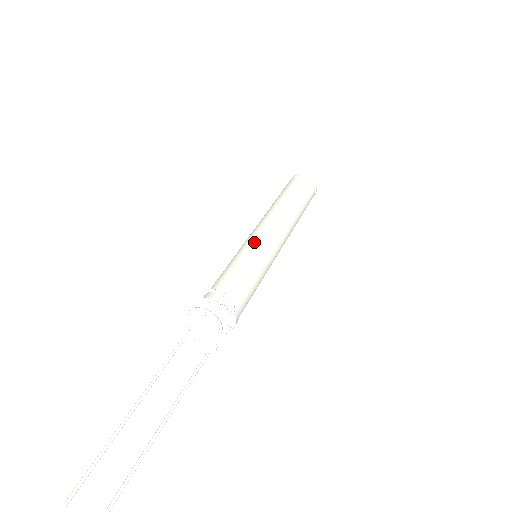
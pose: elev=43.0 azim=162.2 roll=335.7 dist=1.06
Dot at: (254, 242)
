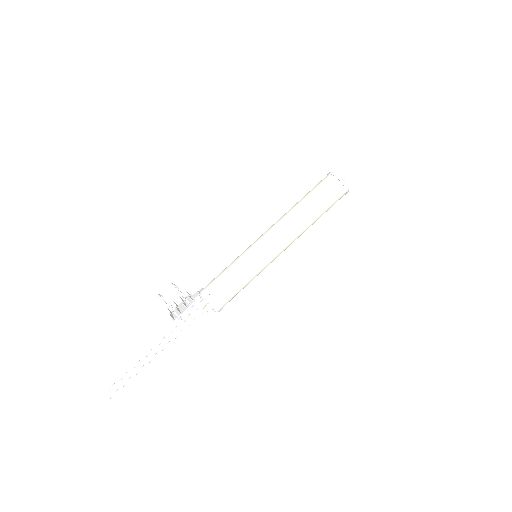
Dot at: (249, 247)
